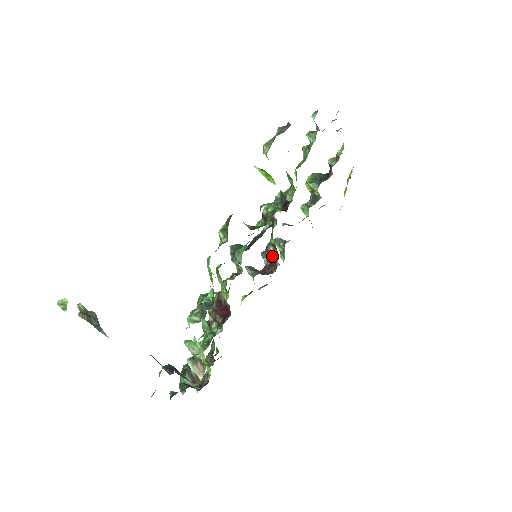
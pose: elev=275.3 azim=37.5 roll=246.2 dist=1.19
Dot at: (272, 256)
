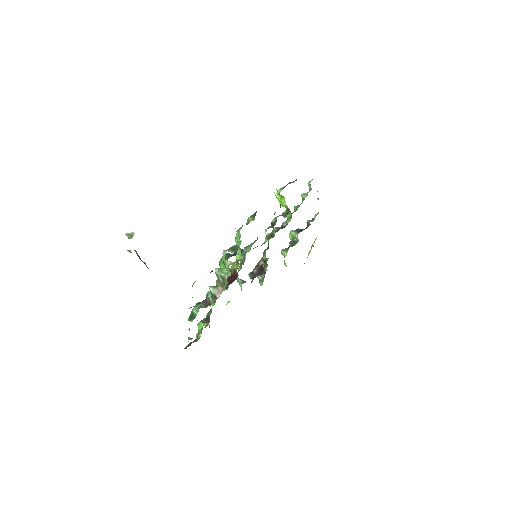
Dot at: (261, 268)
